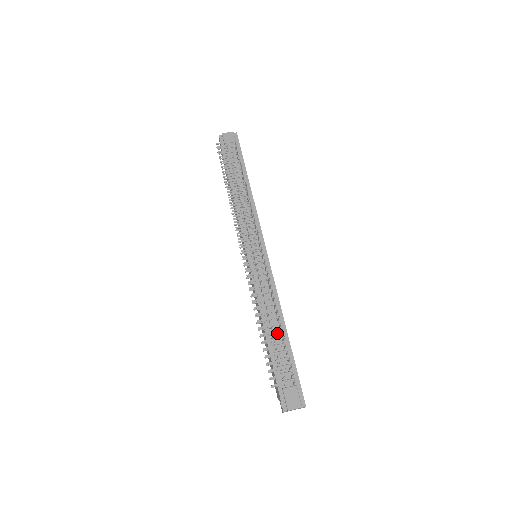
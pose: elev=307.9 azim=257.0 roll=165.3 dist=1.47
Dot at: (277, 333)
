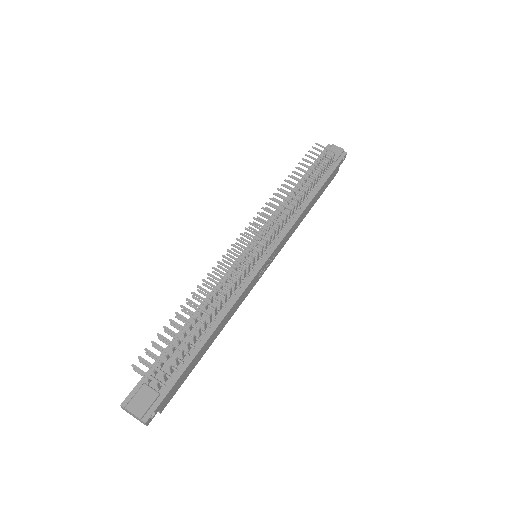
Dot at: (198, 331)
